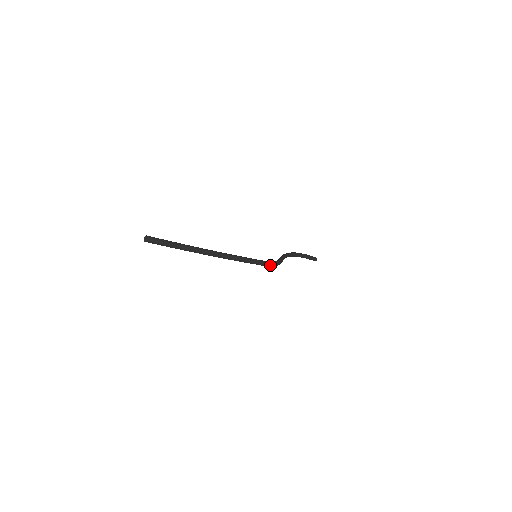
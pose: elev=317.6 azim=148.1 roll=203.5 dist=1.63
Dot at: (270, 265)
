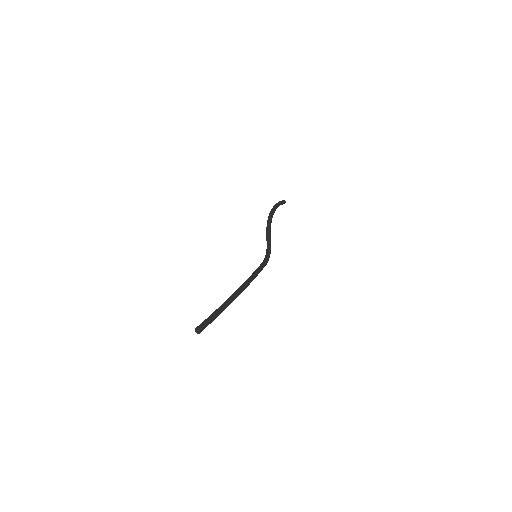
Dot at: (266, 264)
